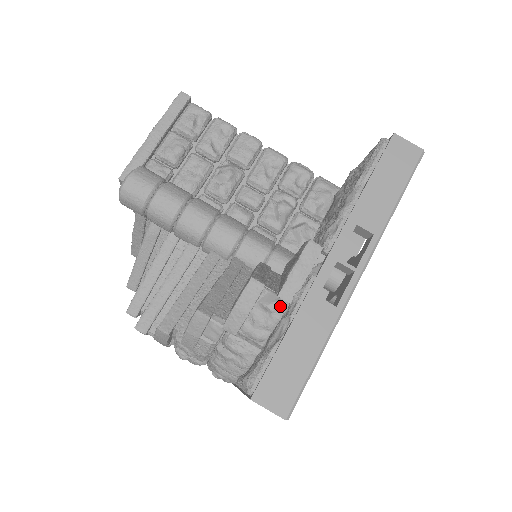
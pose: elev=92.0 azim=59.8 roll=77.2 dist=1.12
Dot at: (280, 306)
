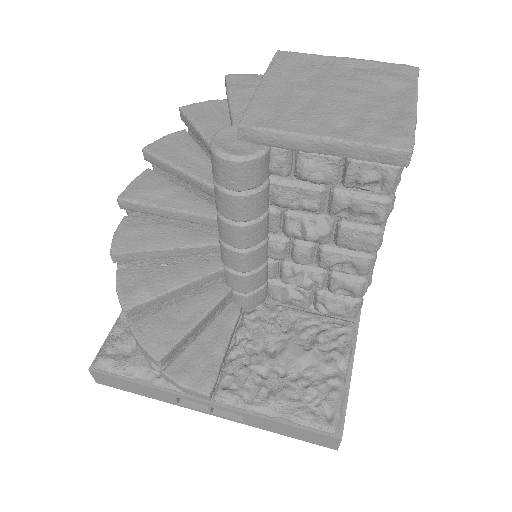
Dot at: (158, 371)
